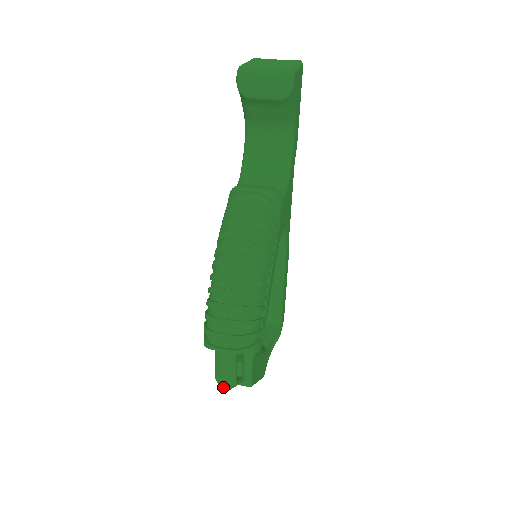
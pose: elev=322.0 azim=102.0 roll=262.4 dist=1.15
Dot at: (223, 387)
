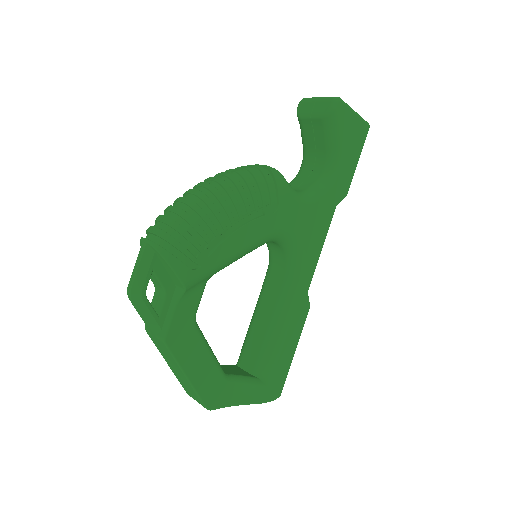
Dot at: (129, 289)
